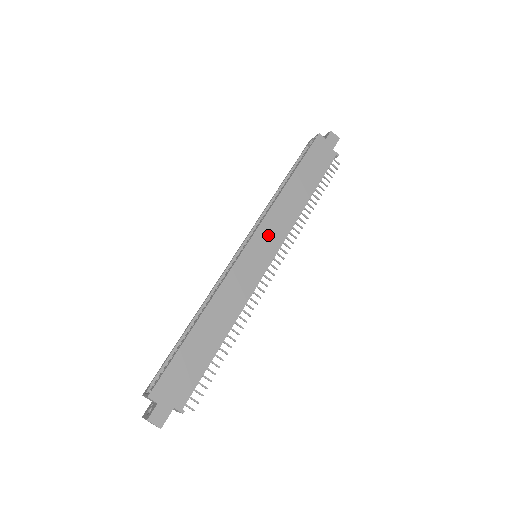
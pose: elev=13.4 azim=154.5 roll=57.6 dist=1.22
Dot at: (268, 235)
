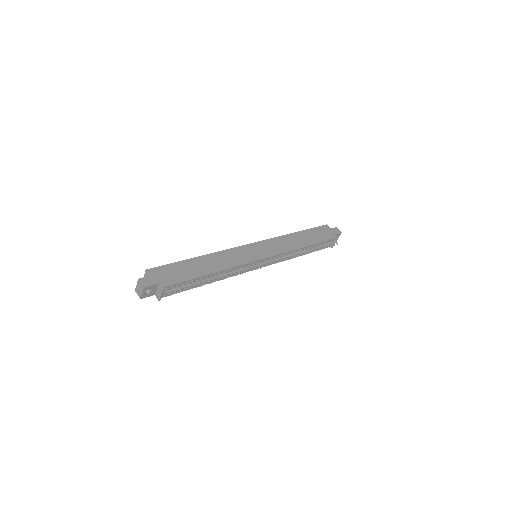
Dot at: (268, 247)
